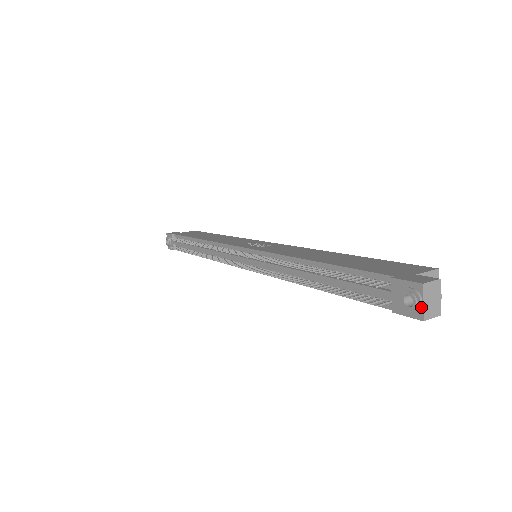
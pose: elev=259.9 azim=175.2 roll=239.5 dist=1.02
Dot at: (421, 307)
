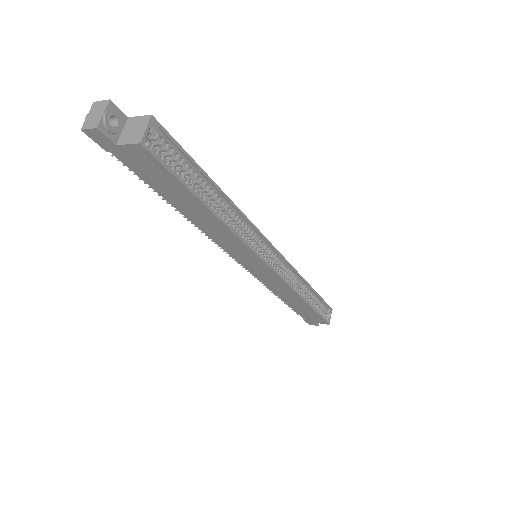
Dot at: (86, 120)
